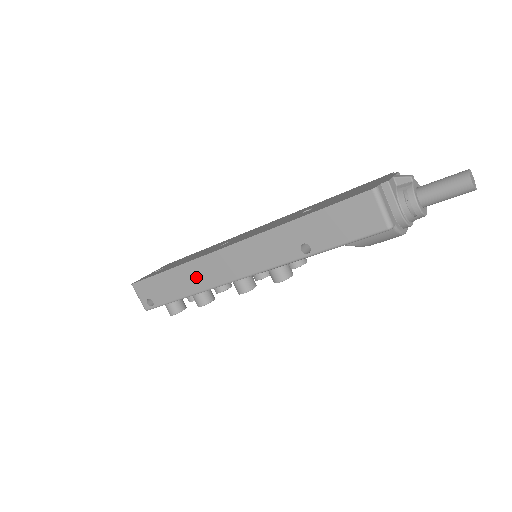
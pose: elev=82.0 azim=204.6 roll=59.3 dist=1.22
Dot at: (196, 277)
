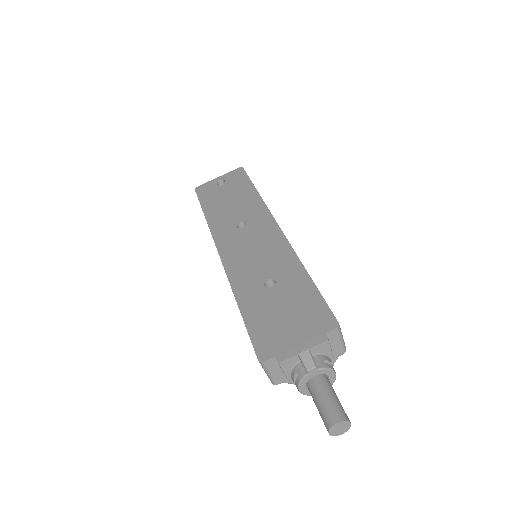
Dot at: occluded
